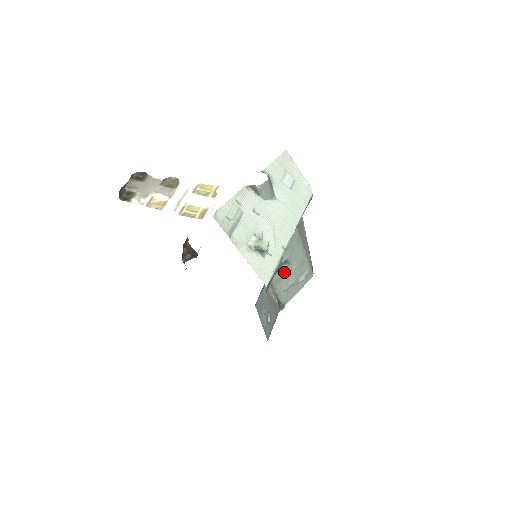
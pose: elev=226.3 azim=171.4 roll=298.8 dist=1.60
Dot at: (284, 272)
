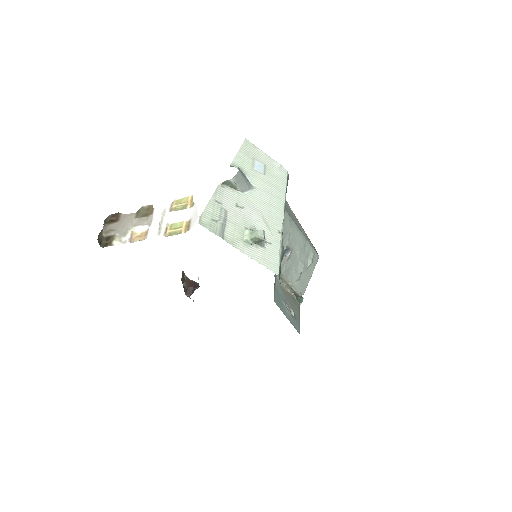
Dot at: (289, 261)
